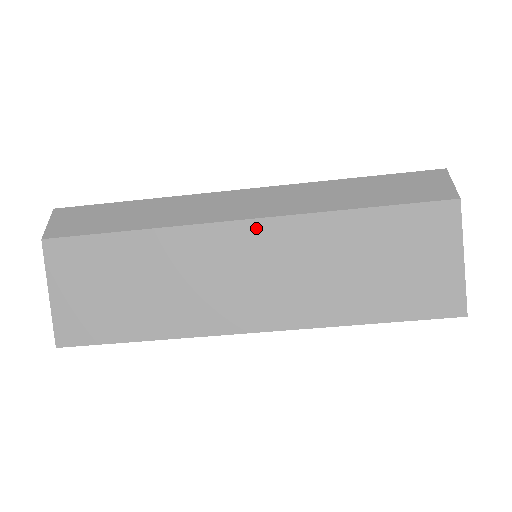
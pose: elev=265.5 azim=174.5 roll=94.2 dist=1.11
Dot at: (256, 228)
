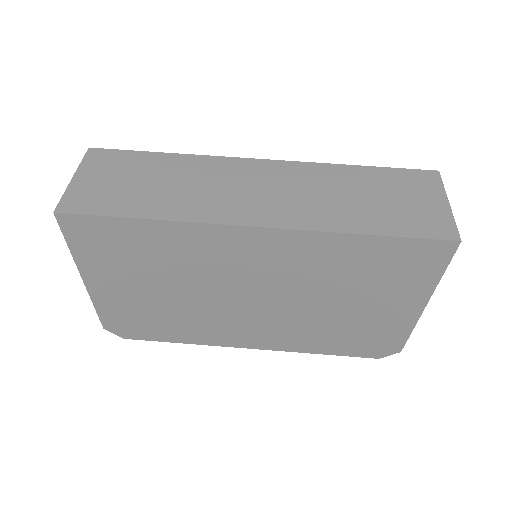
Dot at: (272, 164)
